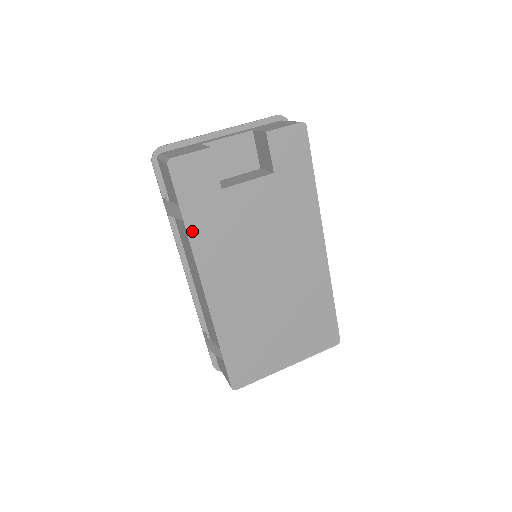
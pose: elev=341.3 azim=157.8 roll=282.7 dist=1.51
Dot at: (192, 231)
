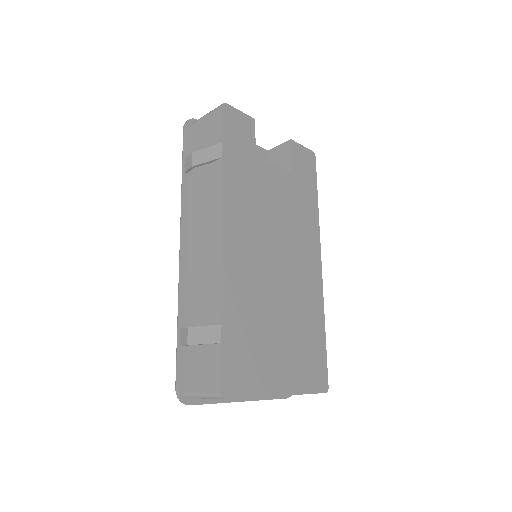
Dot at: (226, 172)
